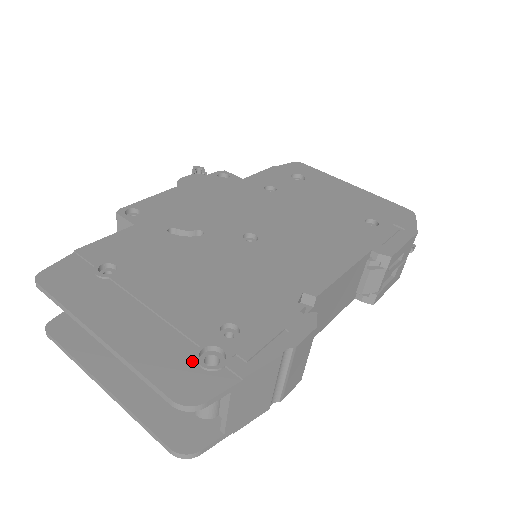
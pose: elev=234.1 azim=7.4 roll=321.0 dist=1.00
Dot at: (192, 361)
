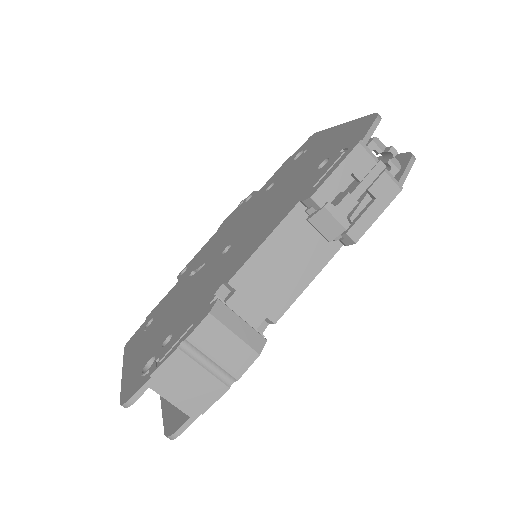
Dot at: (141, 372)
